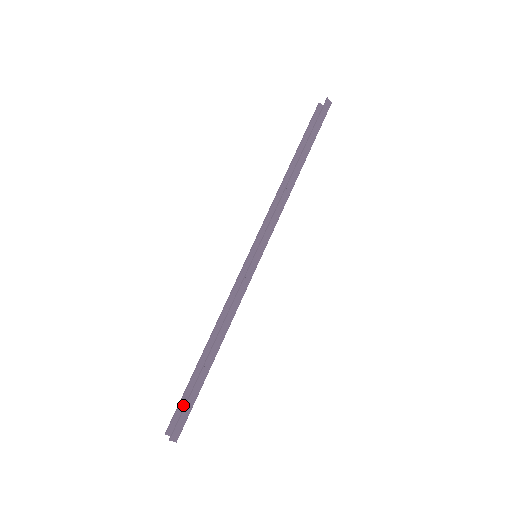
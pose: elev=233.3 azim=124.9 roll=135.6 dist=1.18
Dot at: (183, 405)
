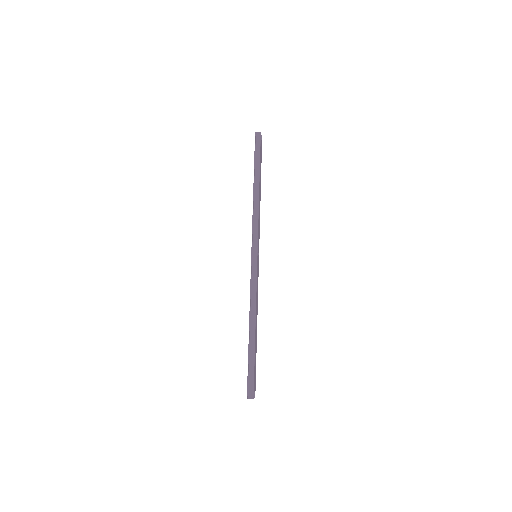
Dot at: occluded
